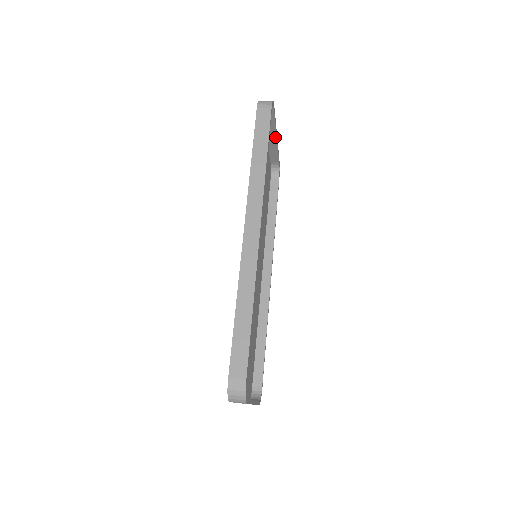
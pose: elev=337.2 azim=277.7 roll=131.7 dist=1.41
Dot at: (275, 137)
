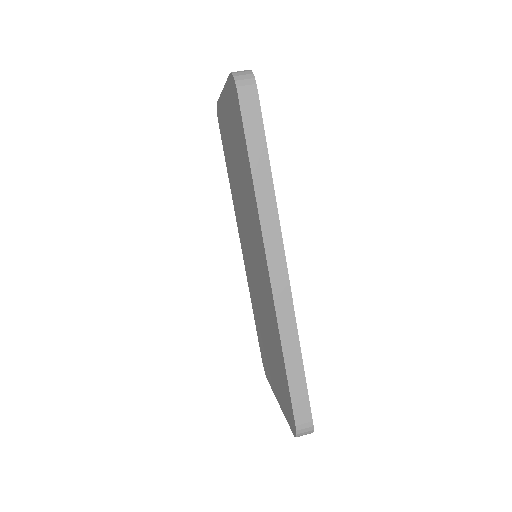
Dot at: occluded
